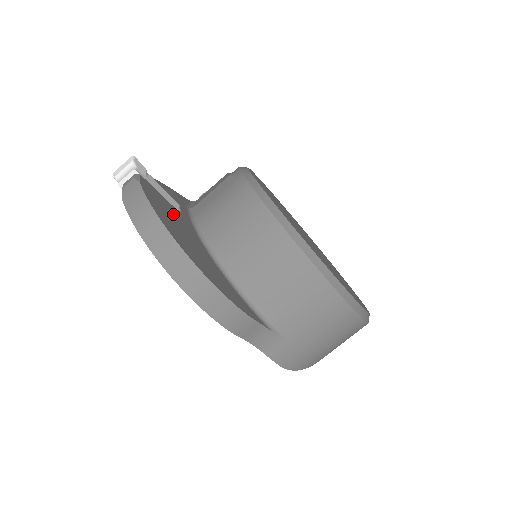
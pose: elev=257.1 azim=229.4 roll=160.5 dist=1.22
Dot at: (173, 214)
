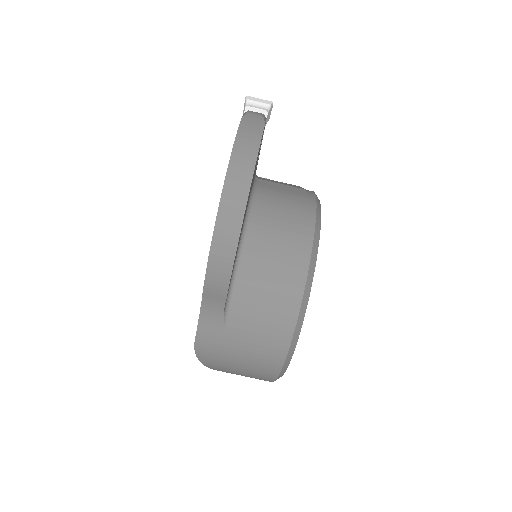
Dot at: occluded
